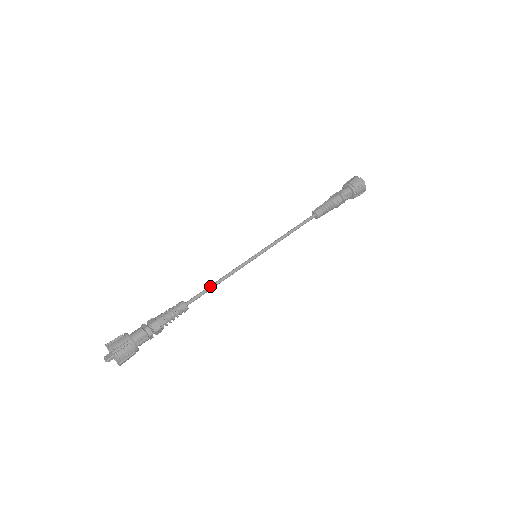
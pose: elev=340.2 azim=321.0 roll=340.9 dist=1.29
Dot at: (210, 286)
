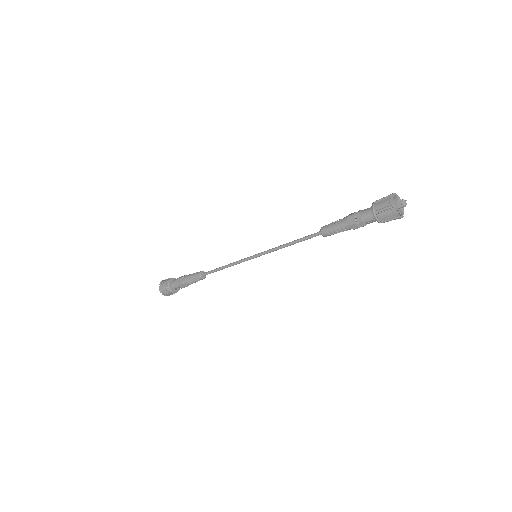
Dot at: (218, 269)
